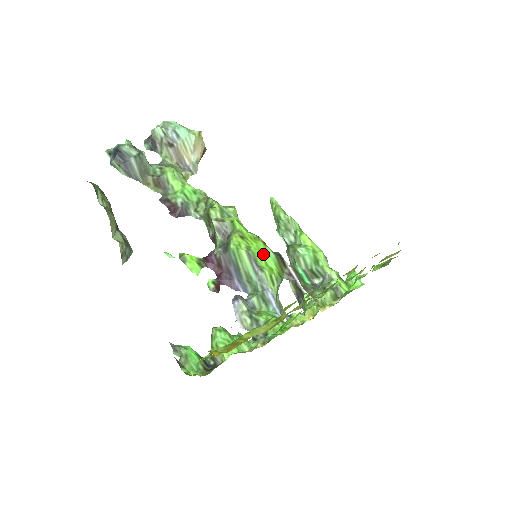
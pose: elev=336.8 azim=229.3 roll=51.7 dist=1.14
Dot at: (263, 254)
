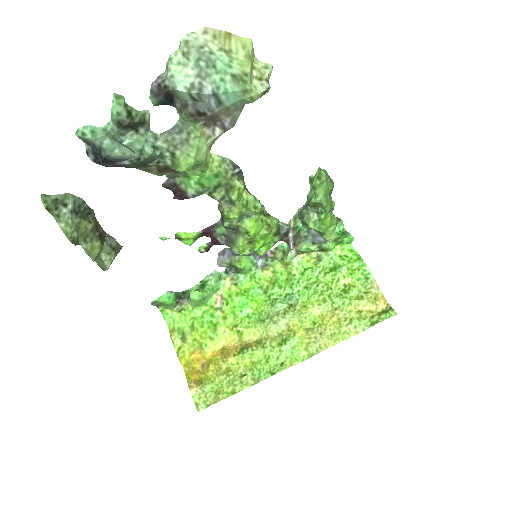
Dot at: (267, 243)
